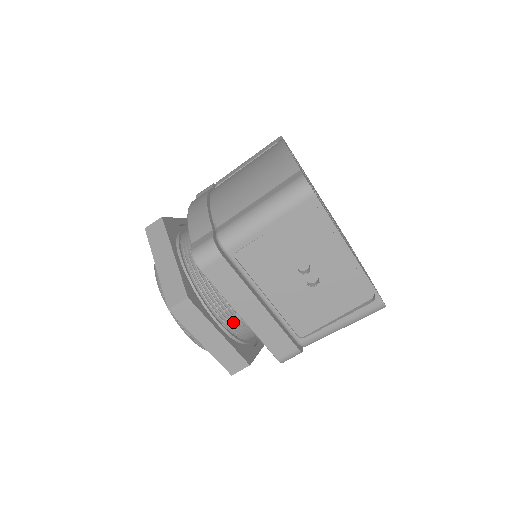
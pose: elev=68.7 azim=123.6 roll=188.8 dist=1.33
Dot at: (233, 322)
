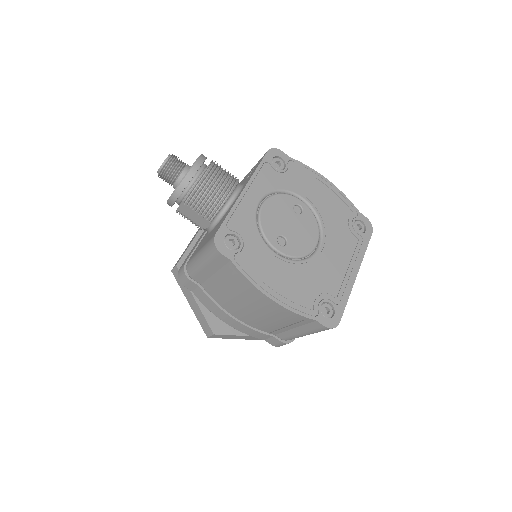
Dot at: occluded
